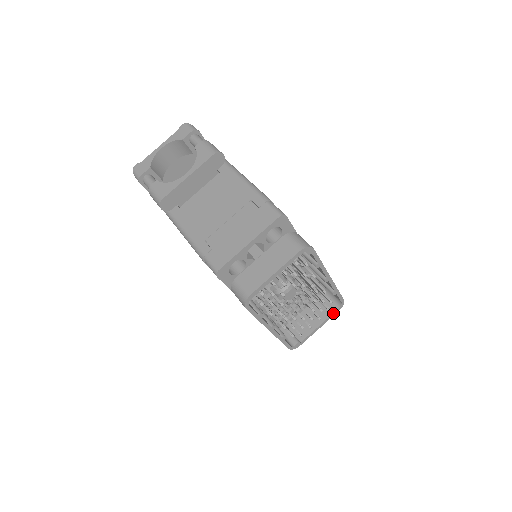
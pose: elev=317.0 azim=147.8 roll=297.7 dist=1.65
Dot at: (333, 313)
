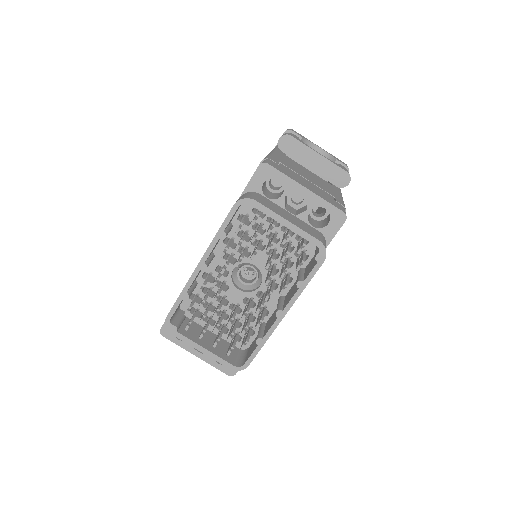
Dot at: (226, 361)
